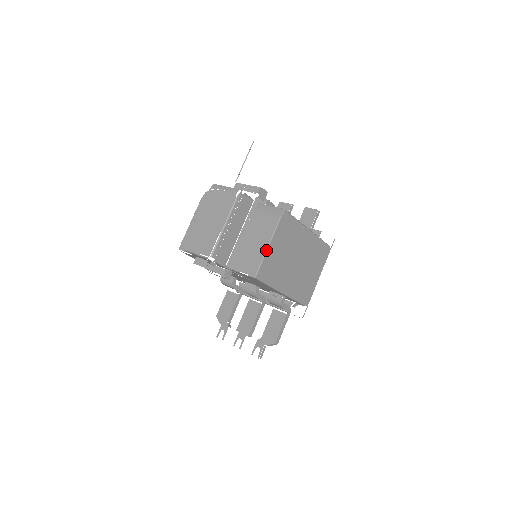
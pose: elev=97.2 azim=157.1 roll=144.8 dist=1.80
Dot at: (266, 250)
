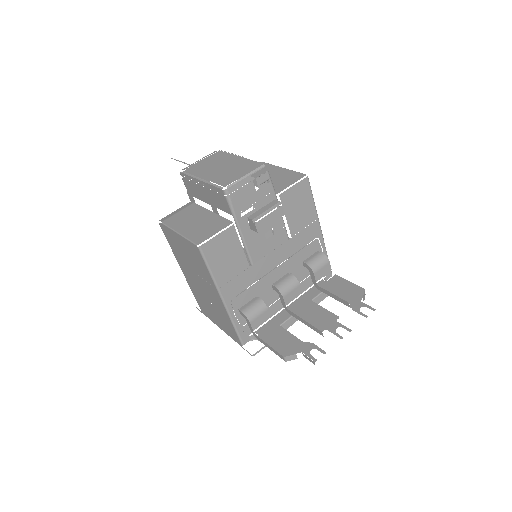
Dot at: occluded
